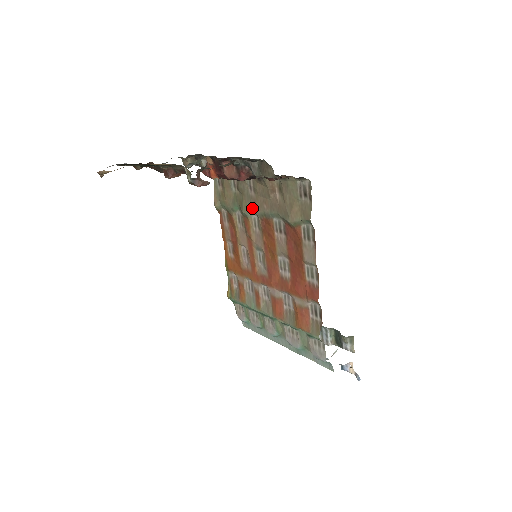
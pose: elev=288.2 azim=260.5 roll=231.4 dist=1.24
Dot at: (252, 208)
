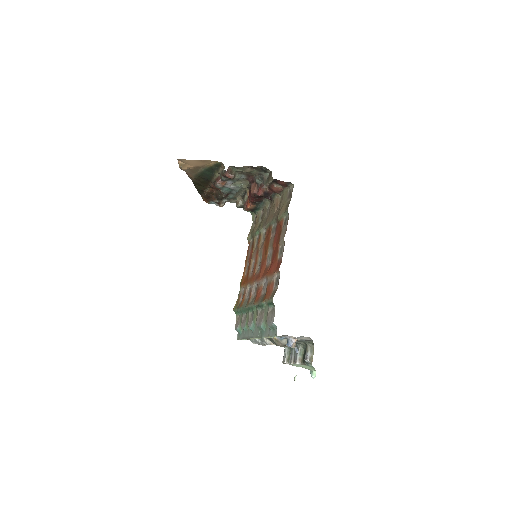
Dot at: (264, 225)
